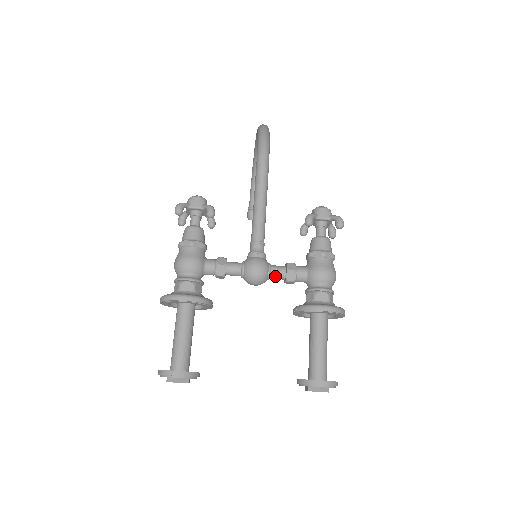
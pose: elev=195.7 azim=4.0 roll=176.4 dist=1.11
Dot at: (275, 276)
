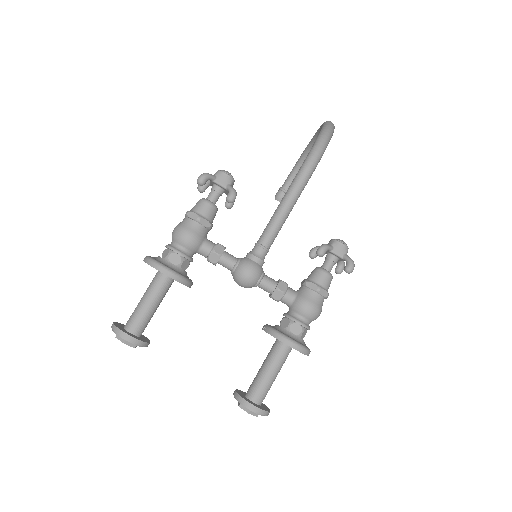
Dot at: (263, 287)
